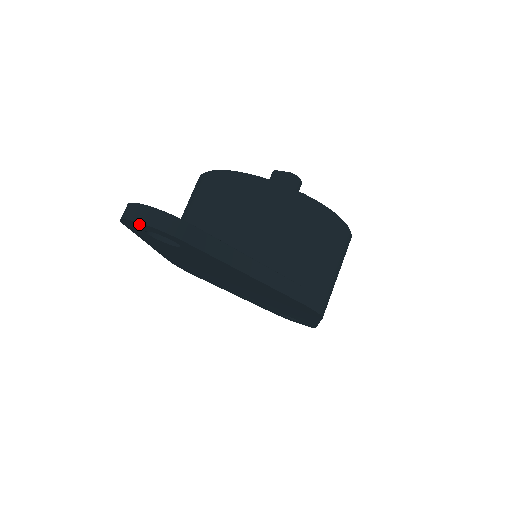
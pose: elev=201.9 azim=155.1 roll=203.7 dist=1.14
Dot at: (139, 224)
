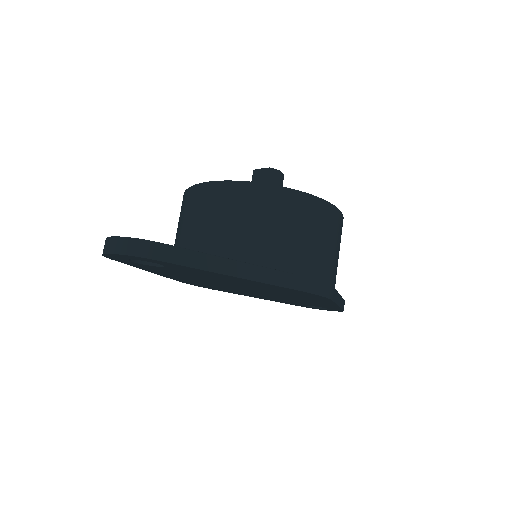
Dot at: (116, 255)
